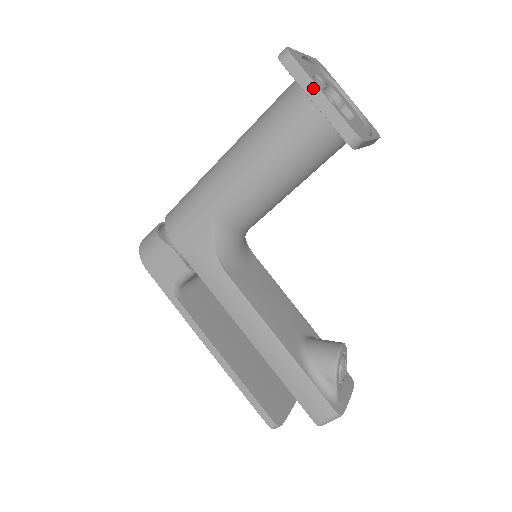
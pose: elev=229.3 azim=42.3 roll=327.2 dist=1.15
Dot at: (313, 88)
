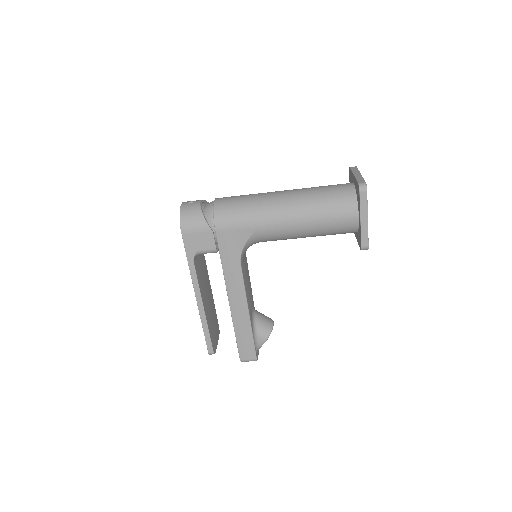
Dot at: (365, 214)
